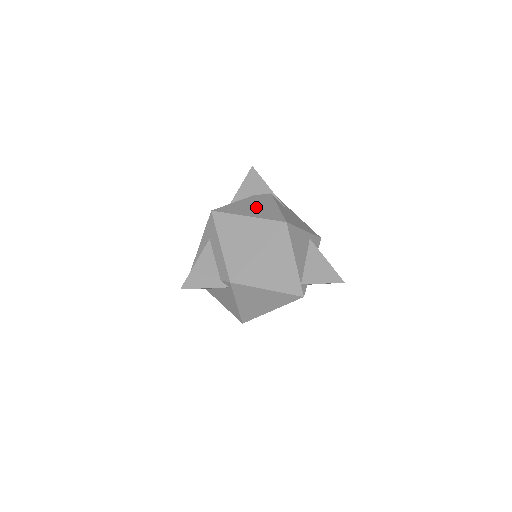
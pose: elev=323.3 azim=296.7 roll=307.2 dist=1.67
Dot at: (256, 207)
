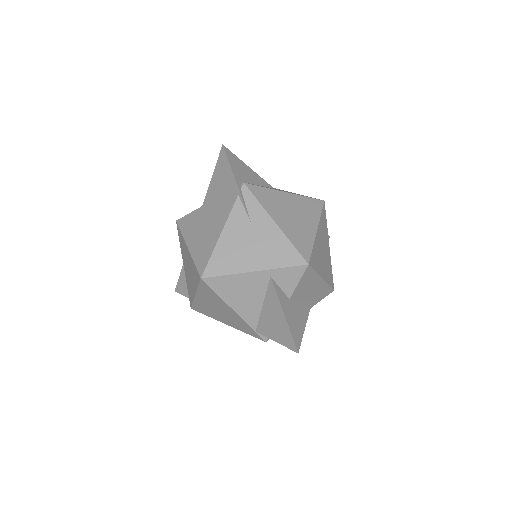
Dot at: (204, 228)
